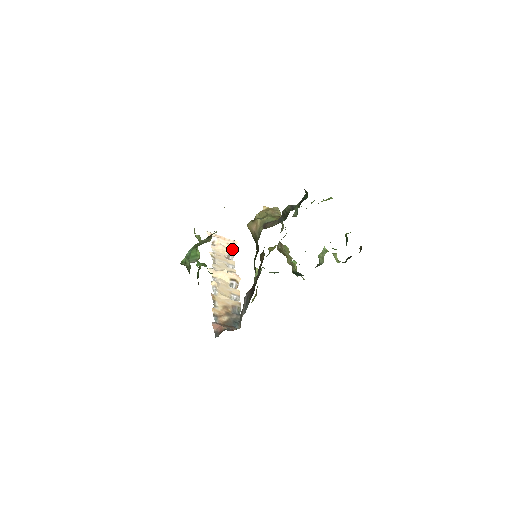
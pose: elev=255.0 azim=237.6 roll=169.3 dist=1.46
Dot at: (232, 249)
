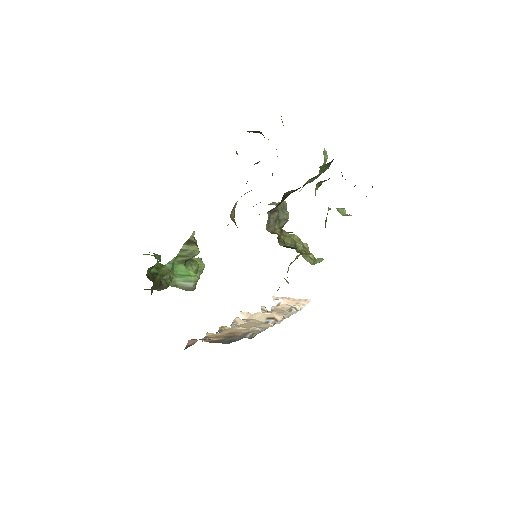
Dot at: (302, 308)
